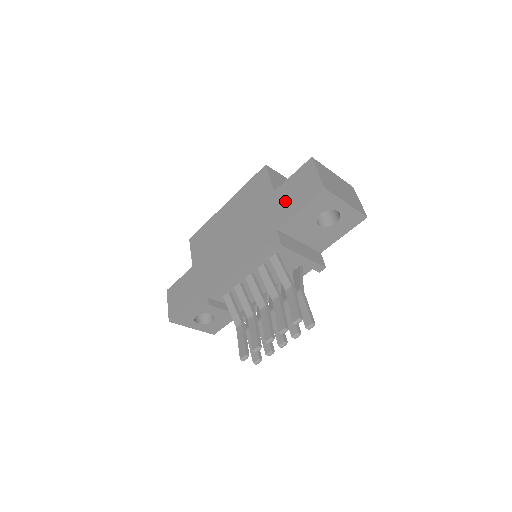
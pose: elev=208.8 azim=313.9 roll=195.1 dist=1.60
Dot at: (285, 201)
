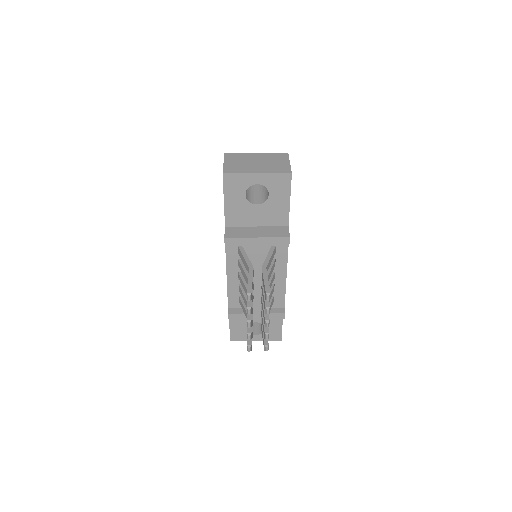
Dot at: occluded
